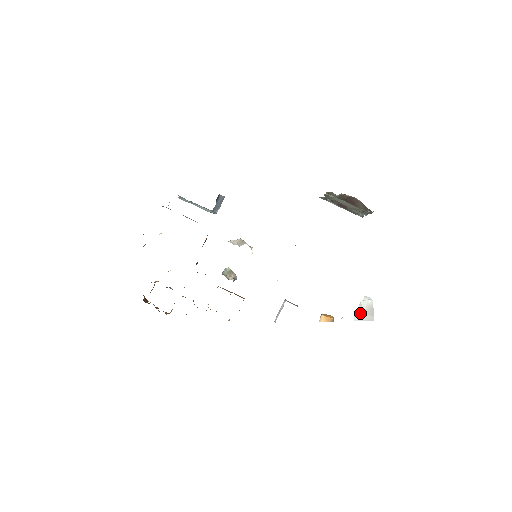
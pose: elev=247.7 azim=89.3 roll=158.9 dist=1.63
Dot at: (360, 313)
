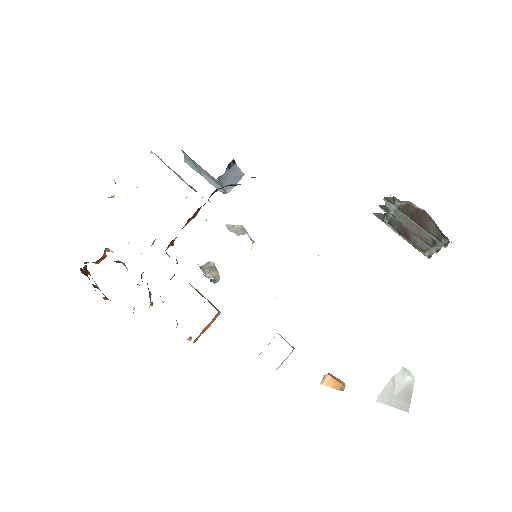
Dot at: (389, 392)
